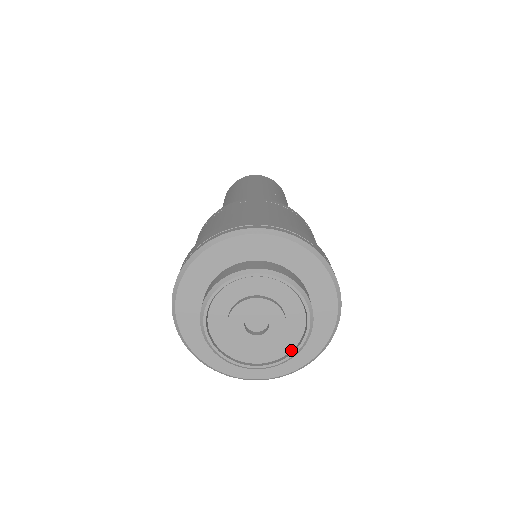
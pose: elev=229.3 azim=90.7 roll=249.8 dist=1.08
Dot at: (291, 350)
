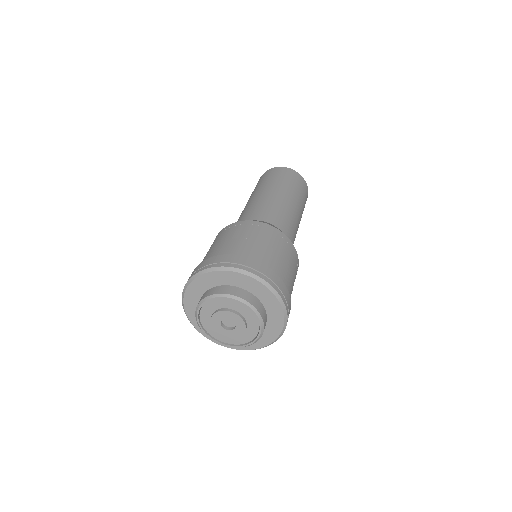
Dot at: (240, 344)
